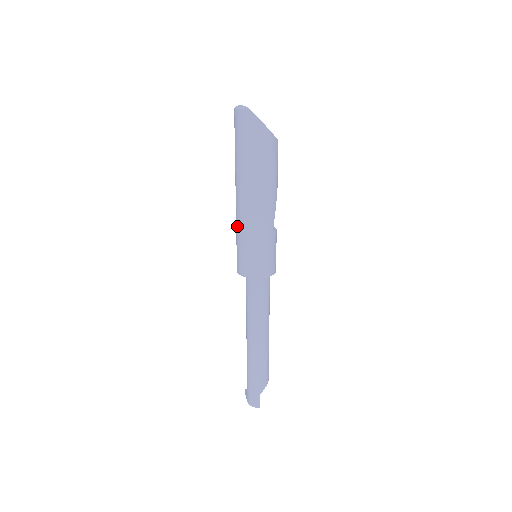
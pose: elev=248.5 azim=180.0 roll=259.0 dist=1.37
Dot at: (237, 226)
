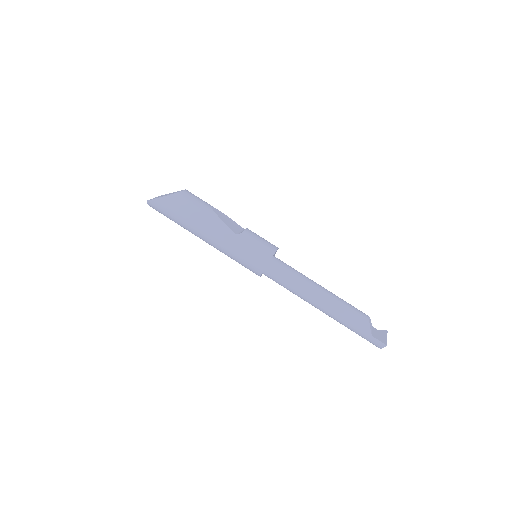
Dot at: occluded
